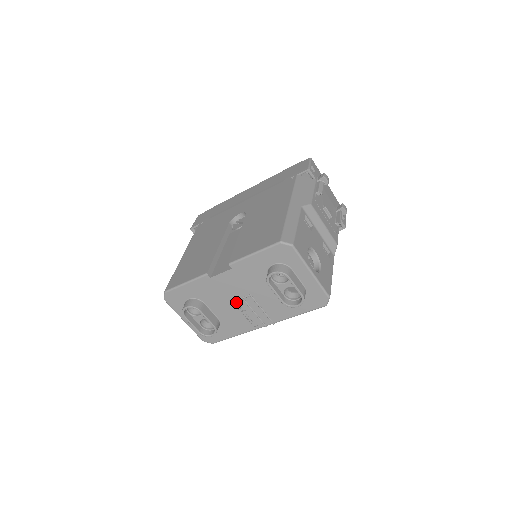
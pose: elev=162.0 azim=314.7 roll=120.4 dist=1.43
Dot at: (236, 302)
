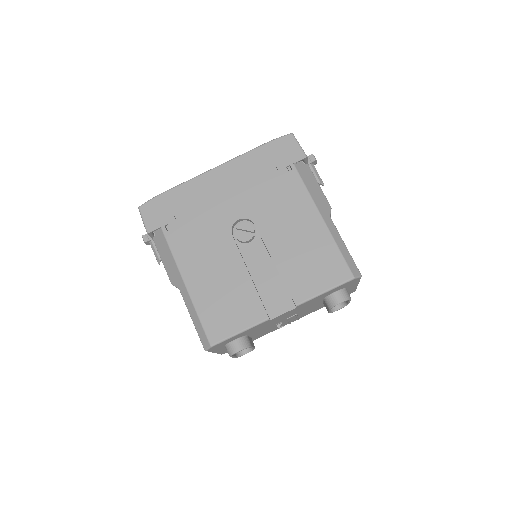
Dot at: (278, 323)
